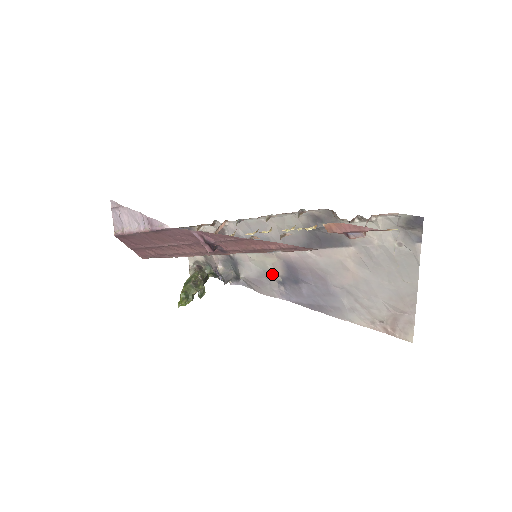
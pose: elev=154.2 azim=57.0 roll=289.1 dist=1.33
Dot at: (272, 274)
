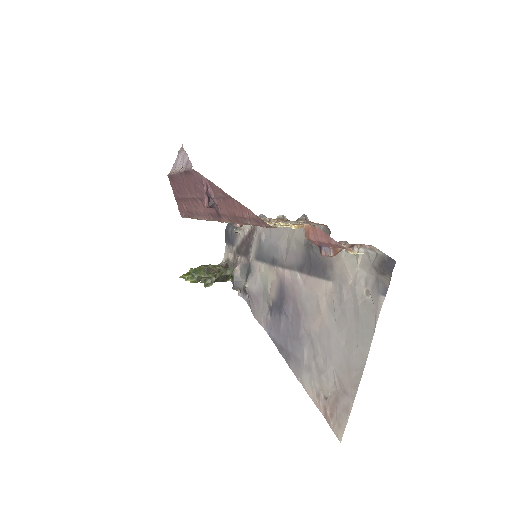
Dot at: (268, 295)
